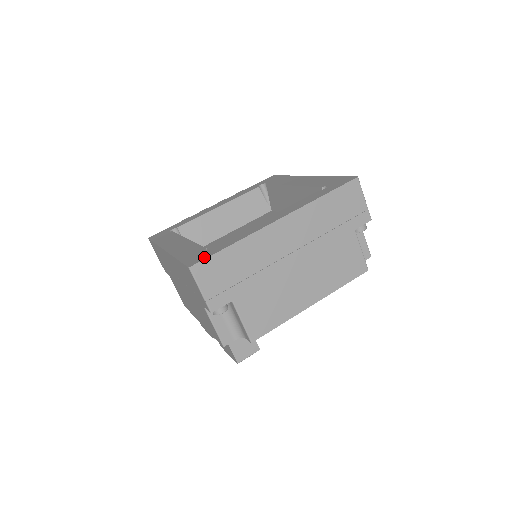
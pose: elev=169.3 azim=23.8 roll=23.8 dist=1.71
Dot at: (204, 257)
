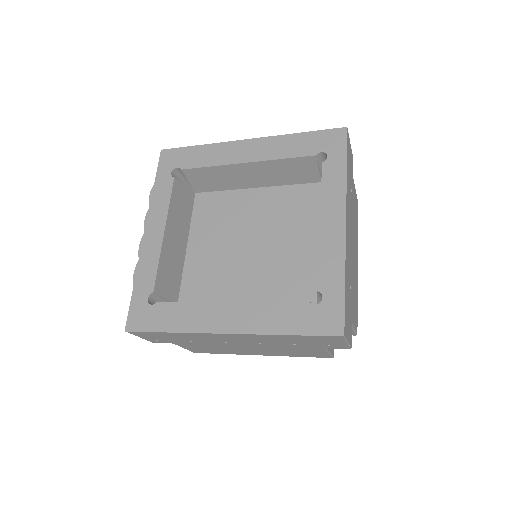
Dot at: (339, 314)
